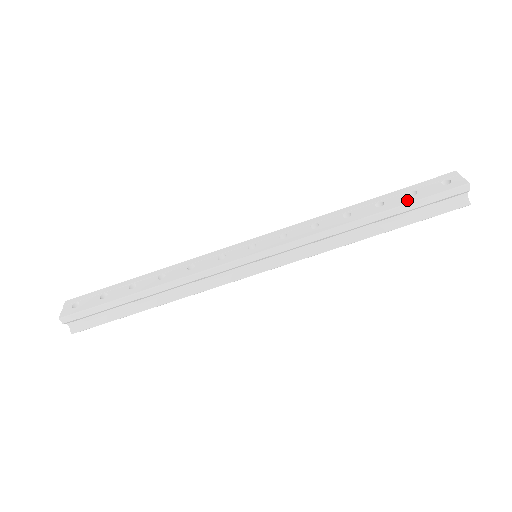
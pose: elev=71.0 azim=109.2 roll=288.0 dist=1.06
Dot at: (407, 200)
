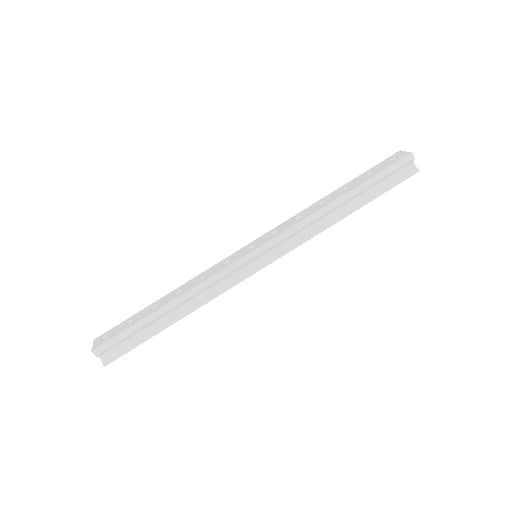
Dot at: (367, 178)
